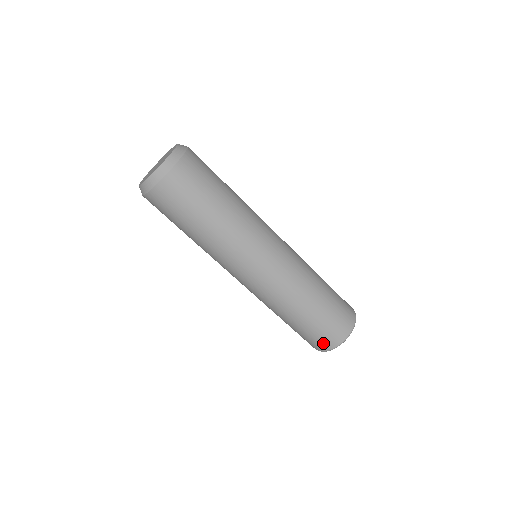
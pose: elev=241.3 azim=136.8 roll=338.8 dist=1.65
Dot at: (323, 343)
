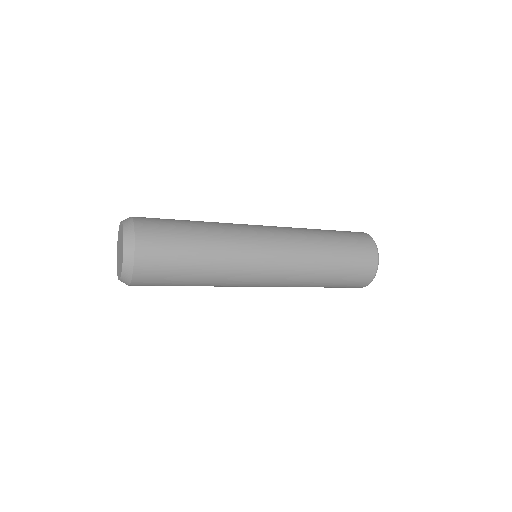
Dot at: (361, 283)
